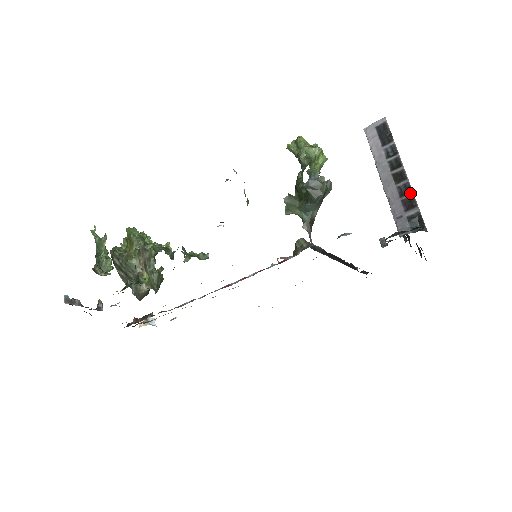
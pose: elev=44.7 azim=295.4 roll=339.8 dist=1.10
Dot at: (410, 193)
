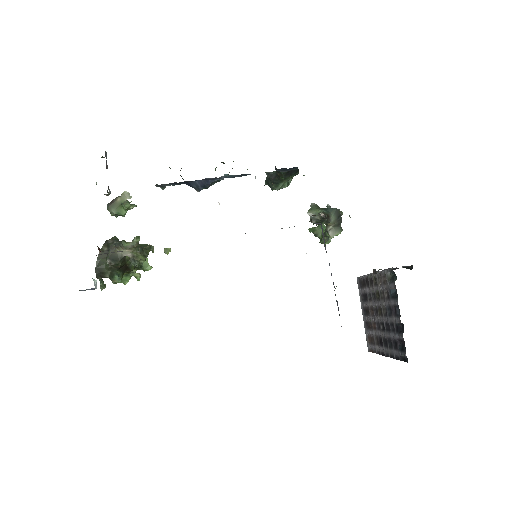
Dot at: occluded
